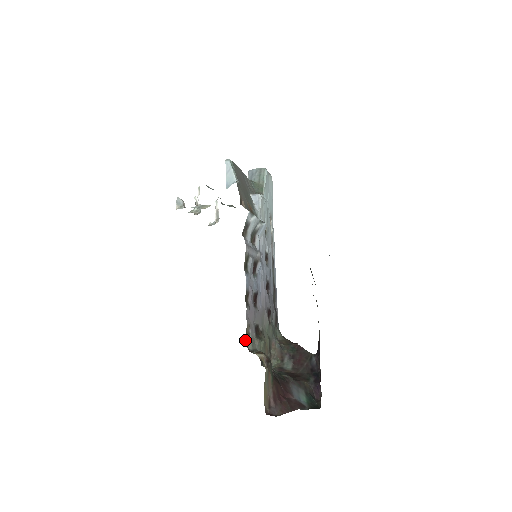
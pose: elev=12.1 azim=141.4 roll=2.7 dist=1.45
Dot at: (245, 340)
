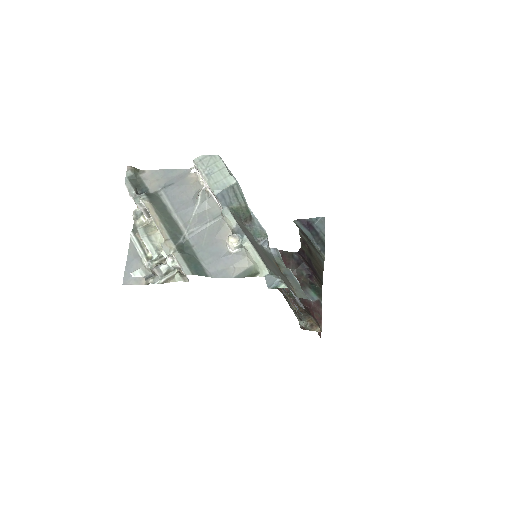
Dot at: occluded
